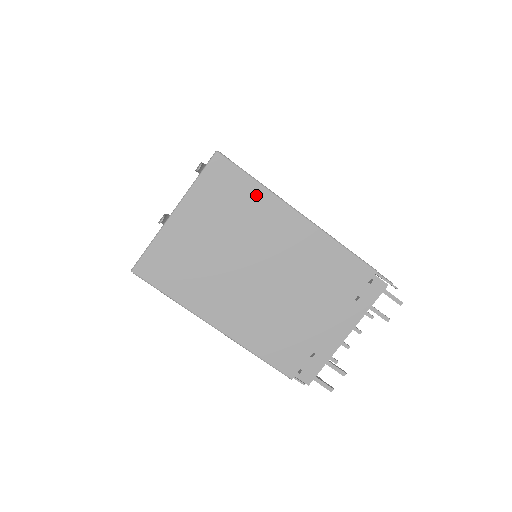
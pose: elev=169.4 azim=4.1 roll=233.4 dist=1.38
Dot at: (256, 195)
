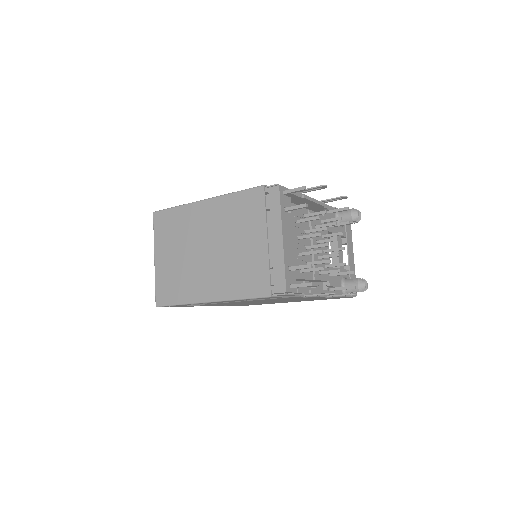
Dot at: (180, 213)
